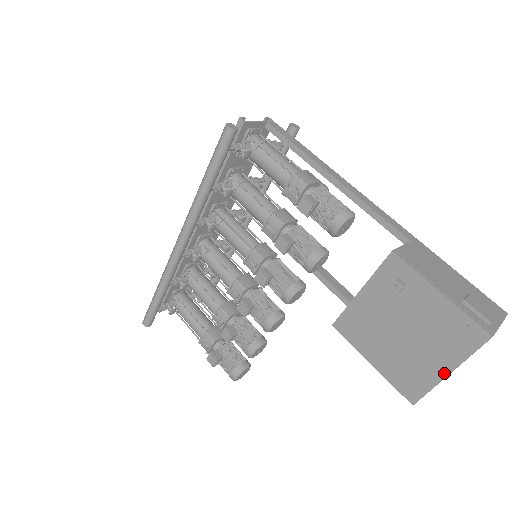
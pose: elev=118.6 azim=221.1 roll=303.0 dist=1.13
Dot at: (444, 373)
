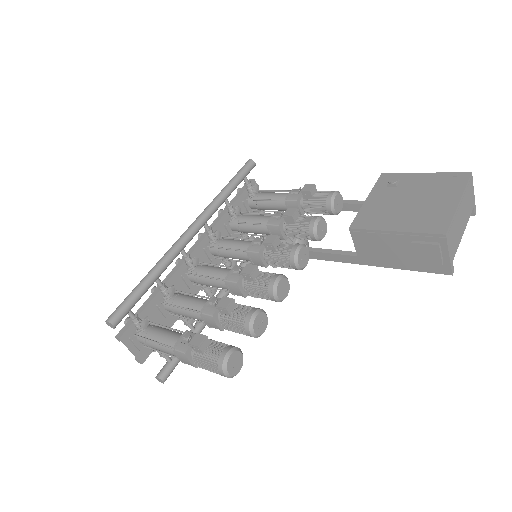
Dot at: (455, 203)
